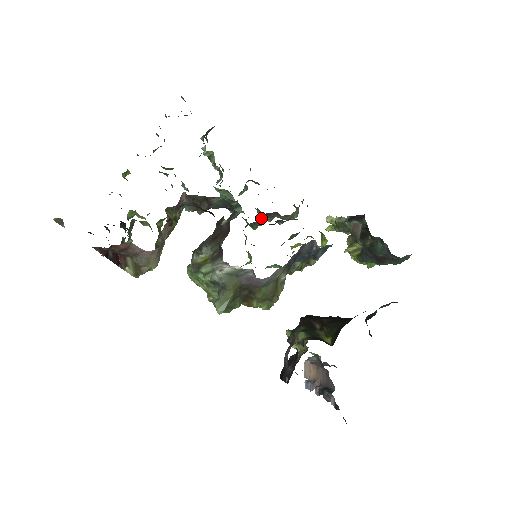
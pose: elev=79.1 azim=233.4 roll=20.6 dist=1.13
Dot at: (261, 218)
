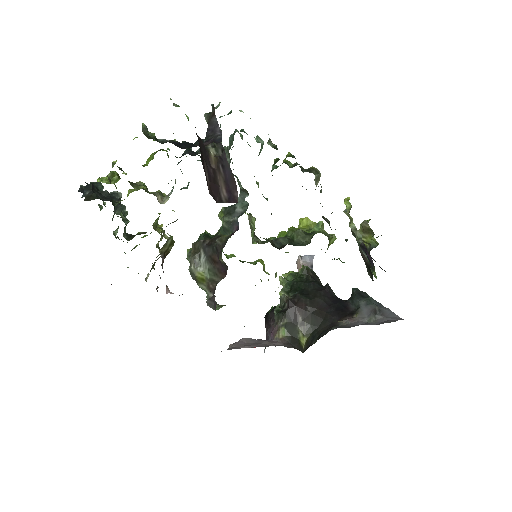
Dot at: occluded
